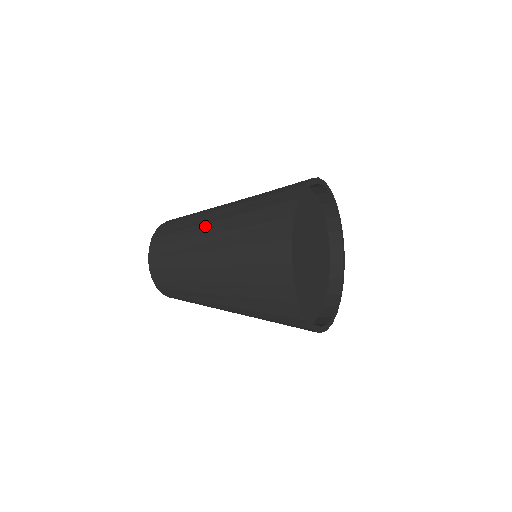
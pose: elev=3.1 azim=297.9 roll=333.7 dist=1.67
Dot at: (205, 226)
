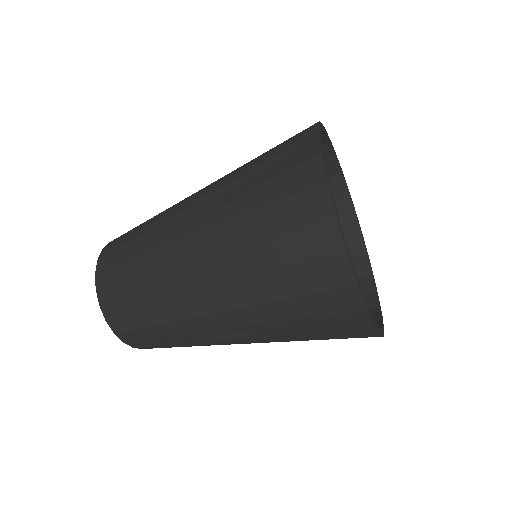
Dot at: occluded
